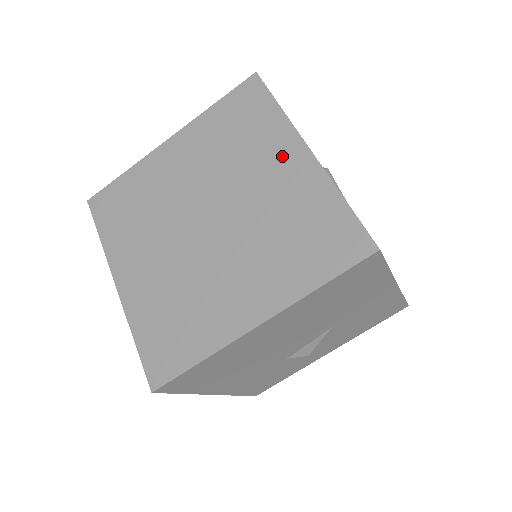
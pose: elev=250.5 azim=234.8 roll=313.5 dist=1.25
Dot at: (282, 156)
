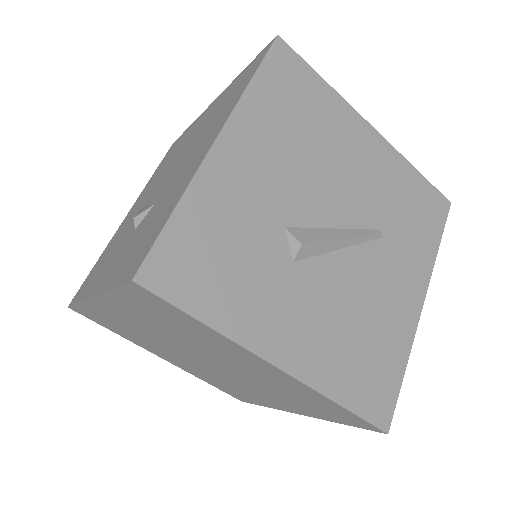
Dot at: (247, 360)
